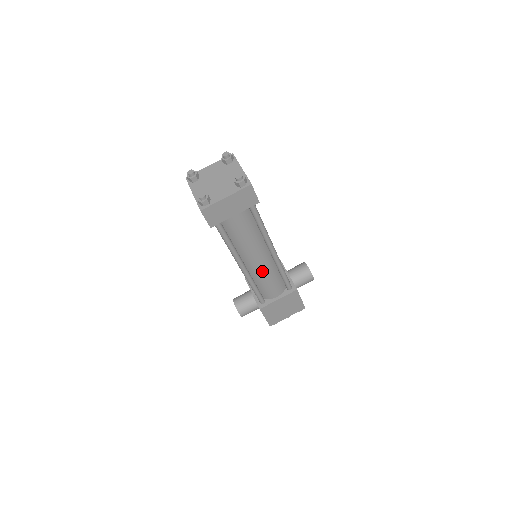
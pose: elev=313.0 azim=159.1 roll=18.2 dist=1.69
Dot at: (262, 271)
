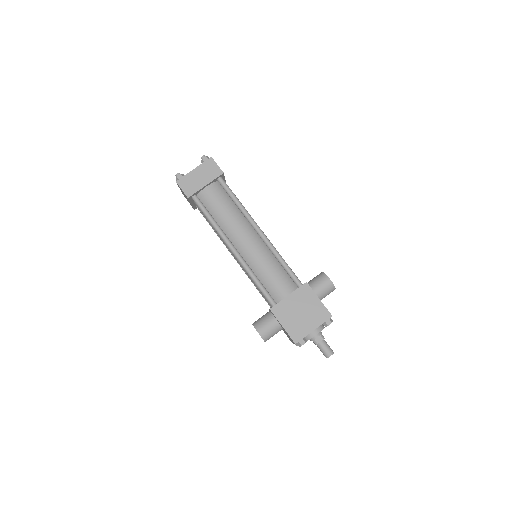
Dot at: (256, 255)
